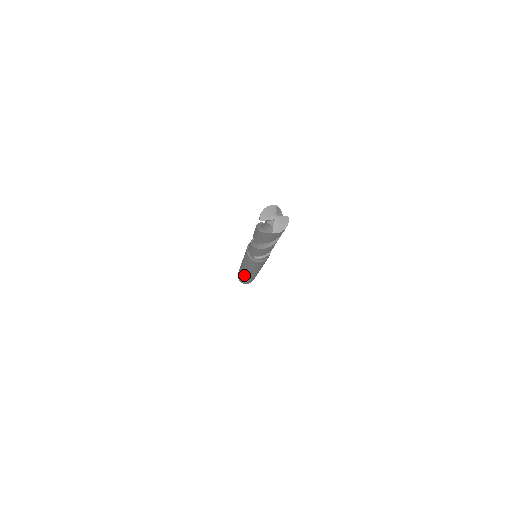
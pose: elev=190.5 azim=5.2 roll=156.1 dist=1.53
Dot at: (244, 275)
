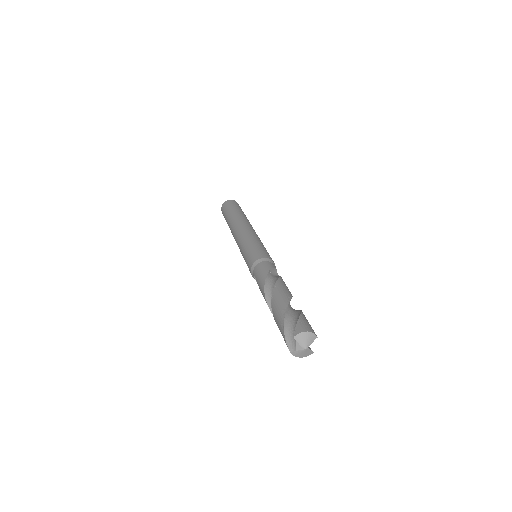
Dot at: (230, 227)
